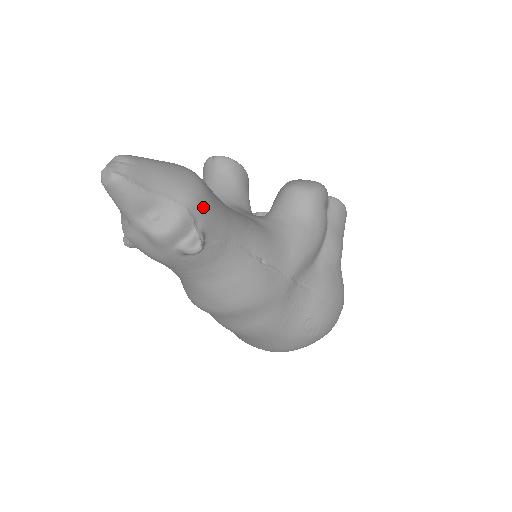
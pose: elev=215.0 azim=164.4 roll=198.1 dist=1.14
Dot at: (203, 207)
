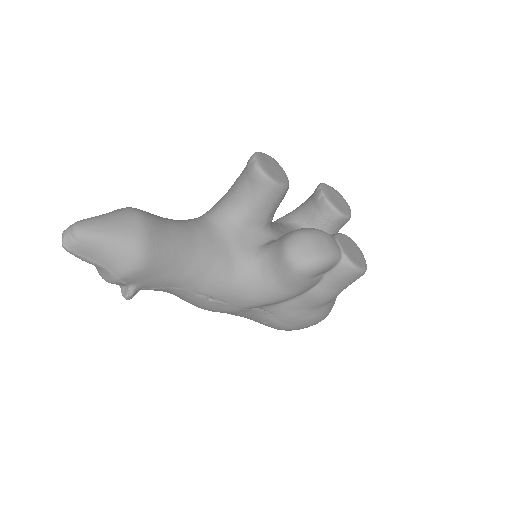
Dot at: (137, 278)
